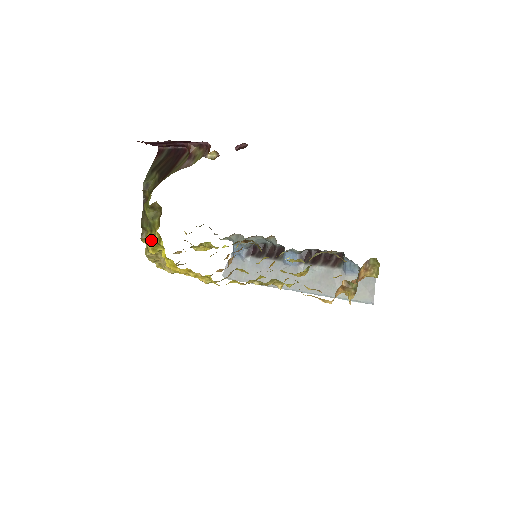
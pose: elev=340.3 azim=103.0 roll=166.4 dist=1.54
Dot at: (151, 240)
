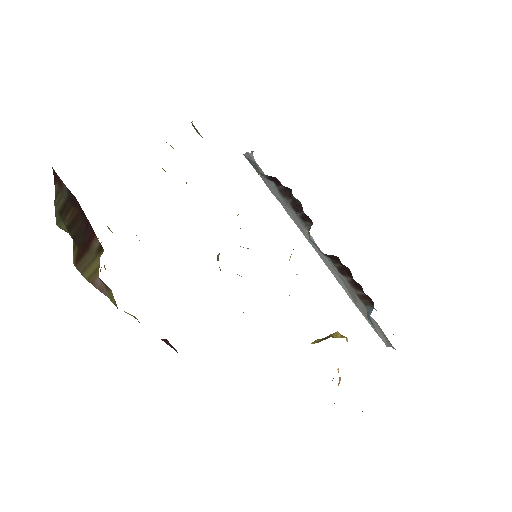
Dot at: occluded
